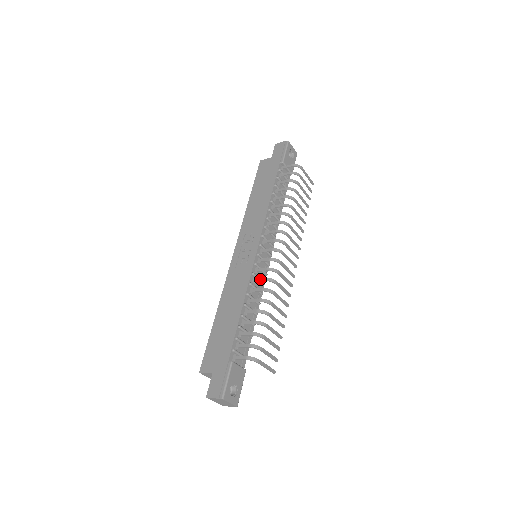
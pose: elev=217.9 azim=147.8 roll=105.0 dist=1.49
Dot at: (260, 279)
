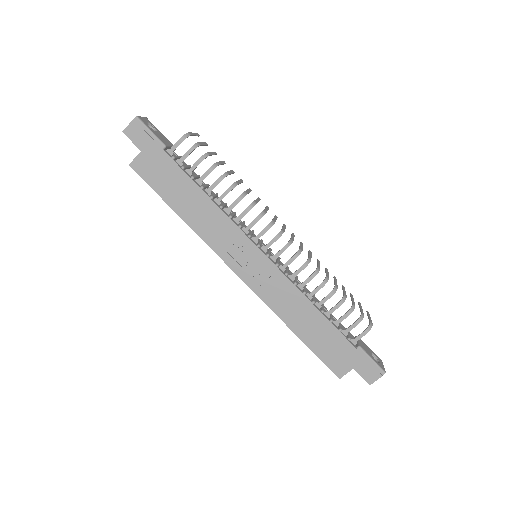
Dot at: (298, 272)
